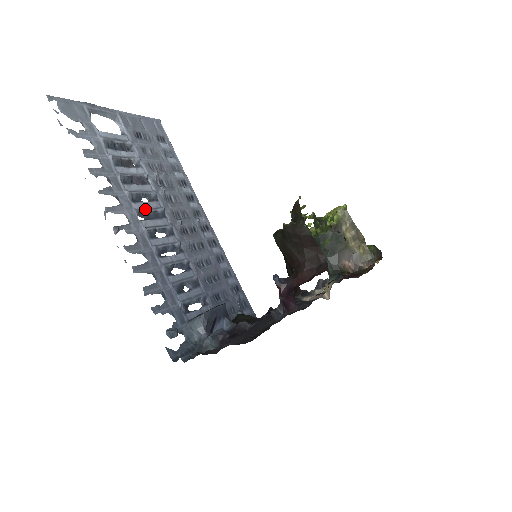
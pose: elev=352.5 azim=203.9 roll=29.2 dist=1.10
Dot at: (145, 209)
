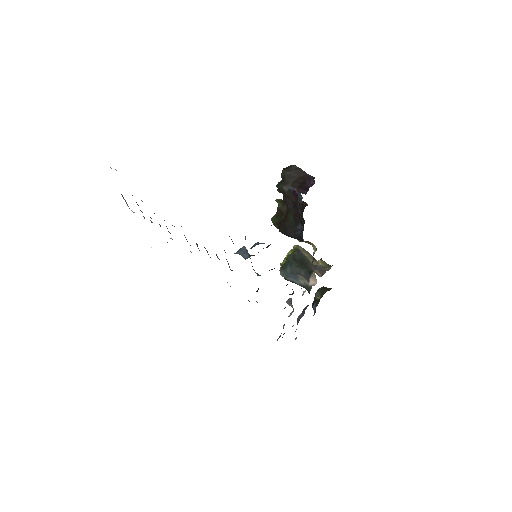
Dot at: (172, 225)
